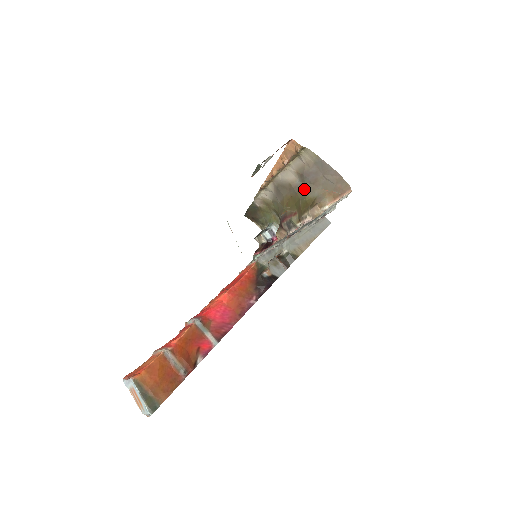
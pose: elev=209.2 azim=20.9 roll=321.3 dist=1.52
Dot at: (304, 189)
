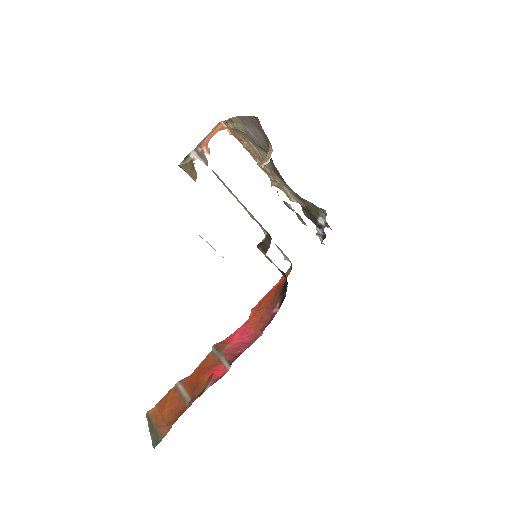
Dot at: occluded
